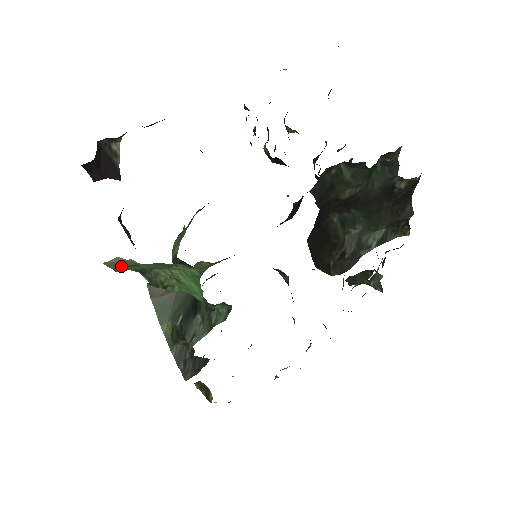
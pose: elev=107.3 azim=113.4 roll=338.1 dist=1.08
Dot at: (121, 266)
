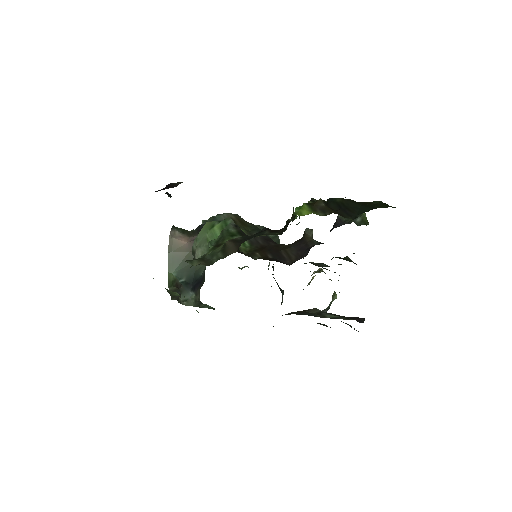
Dot at: occluded
